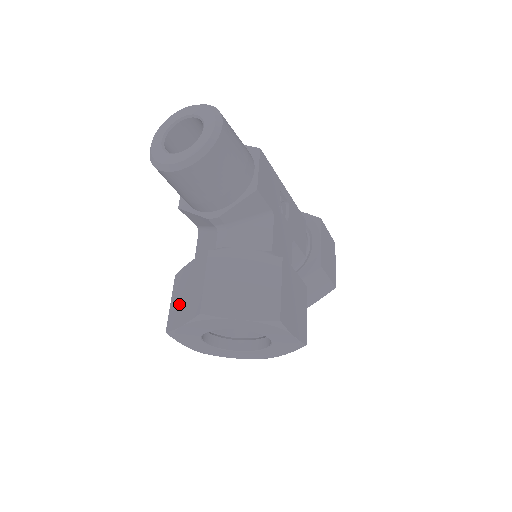
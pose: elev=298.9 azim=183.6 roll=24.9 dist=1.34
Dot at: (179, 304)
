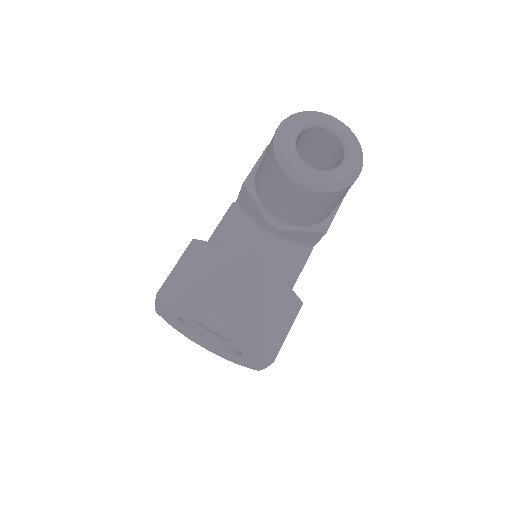
Dot at: (190, 280)
